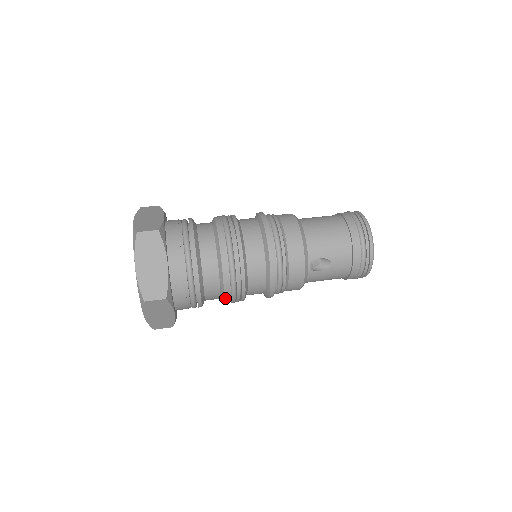
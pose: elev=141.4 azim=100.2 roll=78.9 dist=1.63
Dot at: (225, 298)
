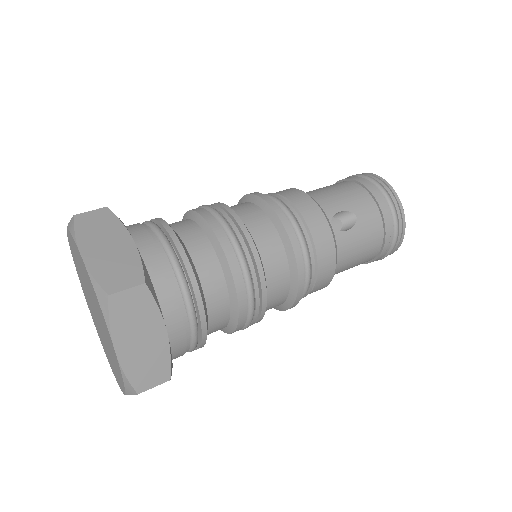
Dot at: (238, 294)
